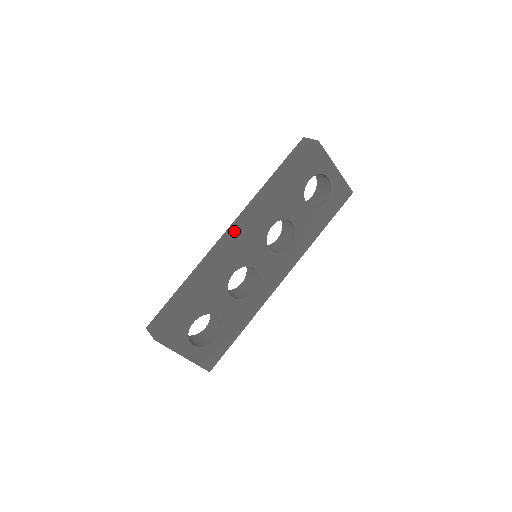
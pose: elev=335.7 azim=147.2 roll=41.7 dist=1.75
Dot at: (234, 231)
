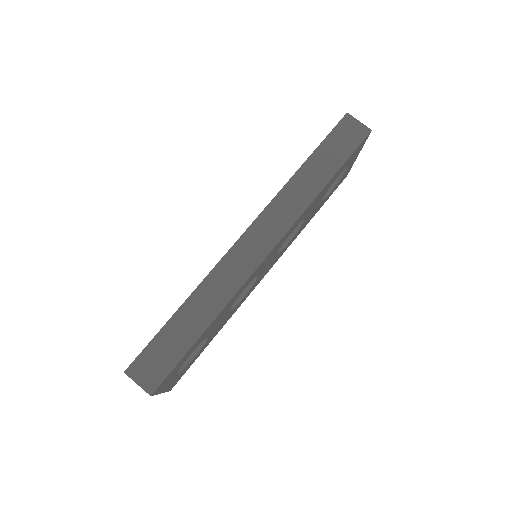
Dot at: (260, 238)
